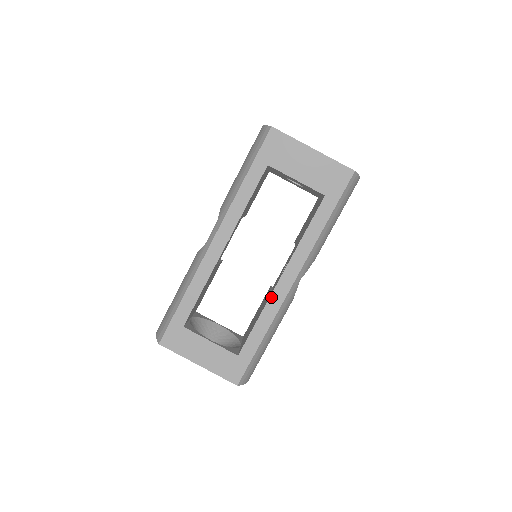
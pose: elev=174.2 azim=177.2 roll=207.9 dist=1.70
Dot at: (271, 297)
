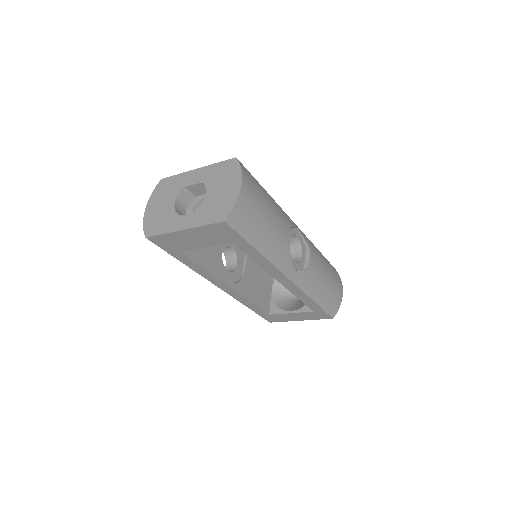
Dot at: (289, 290)
